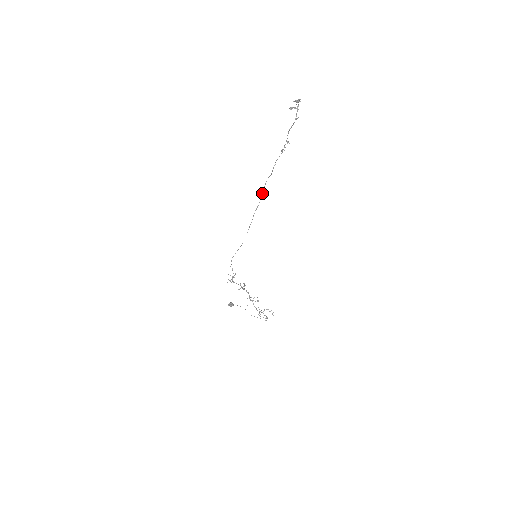
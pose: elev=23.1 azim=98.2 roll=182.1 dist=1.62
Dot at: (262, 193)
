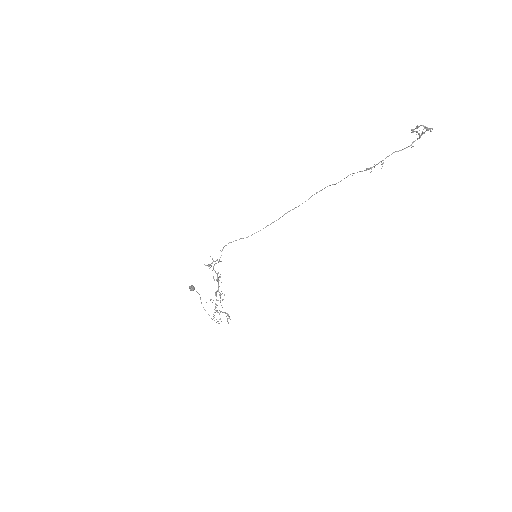
Dot at: occluded
